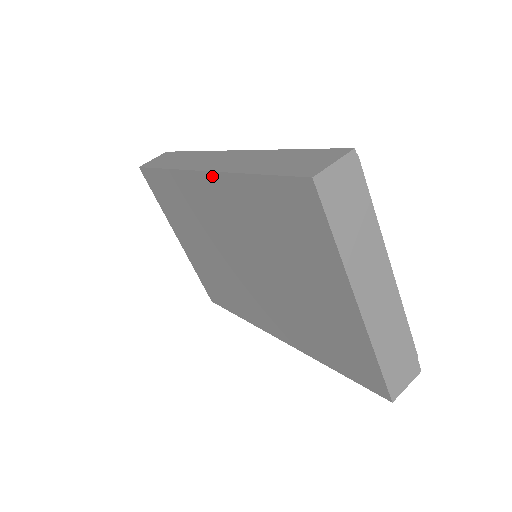
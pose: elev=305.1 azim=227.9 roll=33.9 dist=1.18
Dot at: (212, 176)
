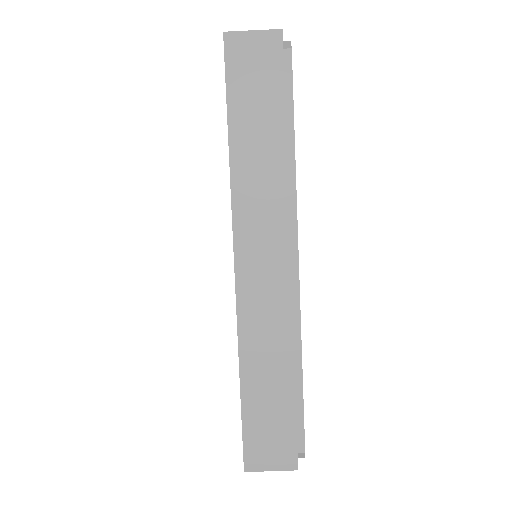
Dot at: (236, 293)
